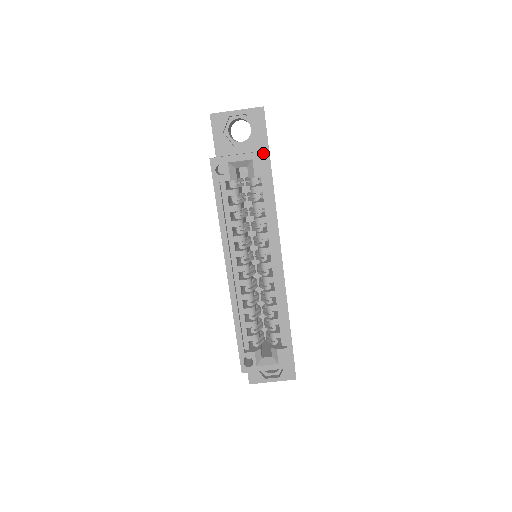
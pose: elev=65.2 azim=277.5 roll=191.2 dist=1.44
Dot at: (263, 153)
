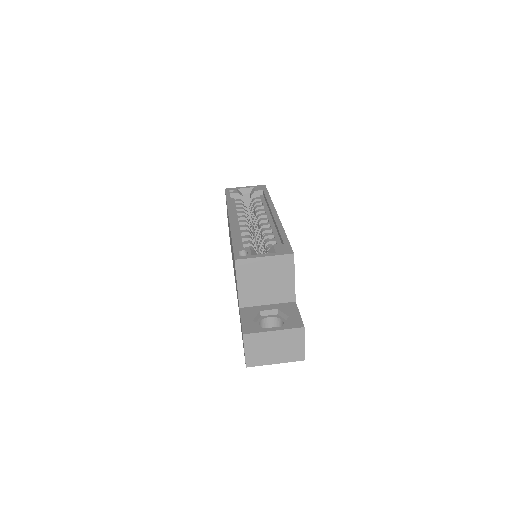
Dot at: (261, 185)
